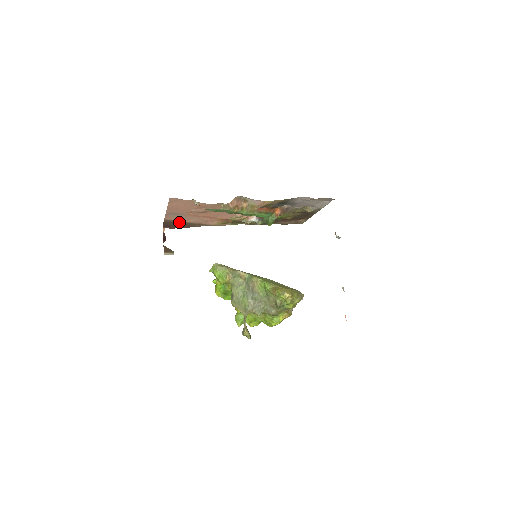
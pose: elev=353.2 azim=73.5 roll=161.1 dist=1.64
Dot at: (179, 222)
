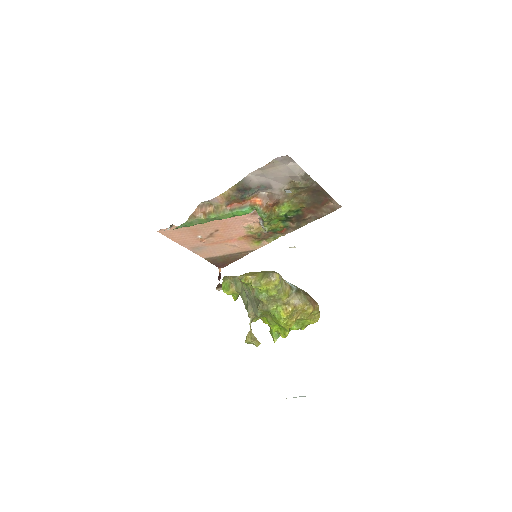
Dot at: (221, 257)
